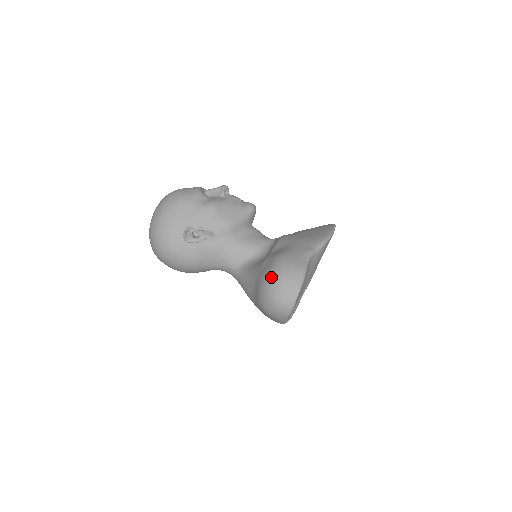
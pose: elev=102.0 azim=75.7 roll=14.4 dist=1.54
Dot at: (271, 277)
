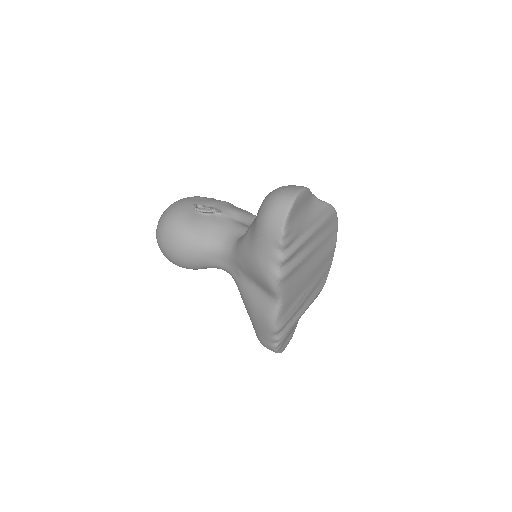
Dot at: (275, 189)
